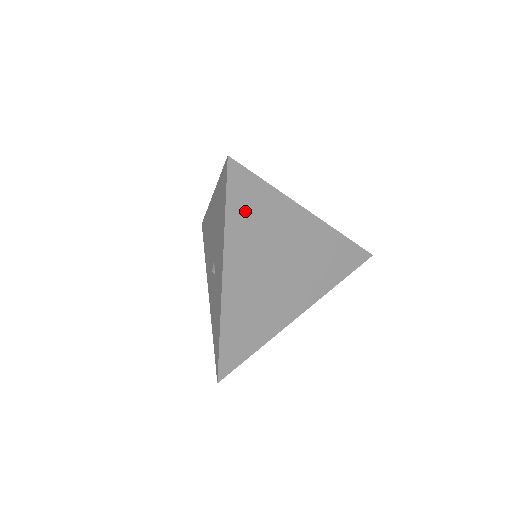
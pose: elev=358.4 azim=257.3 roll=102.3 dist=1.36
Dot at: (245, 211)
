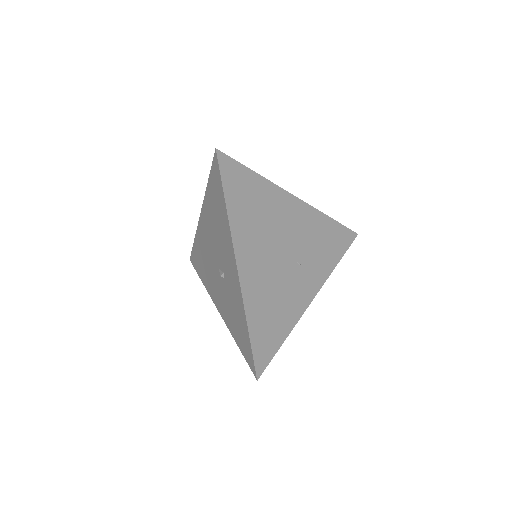
Dot at: (241, 199)
